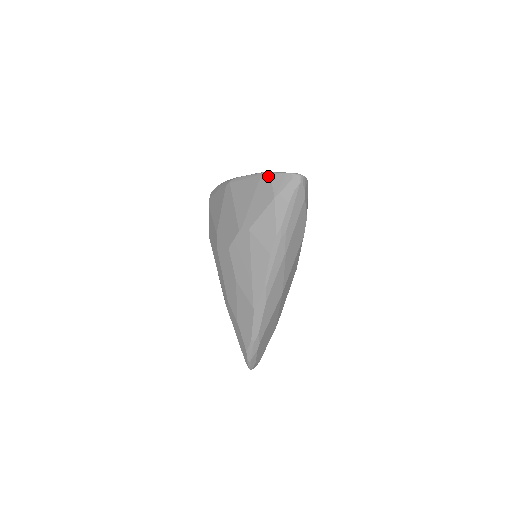
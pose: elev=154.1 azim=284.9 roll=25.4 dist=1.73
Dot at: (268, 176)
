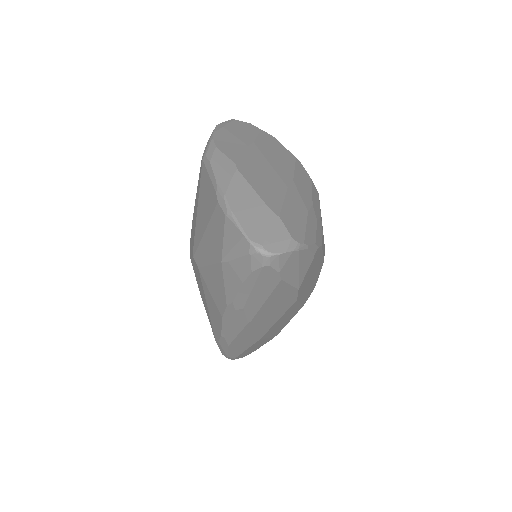
Dot at: (223, 214)
